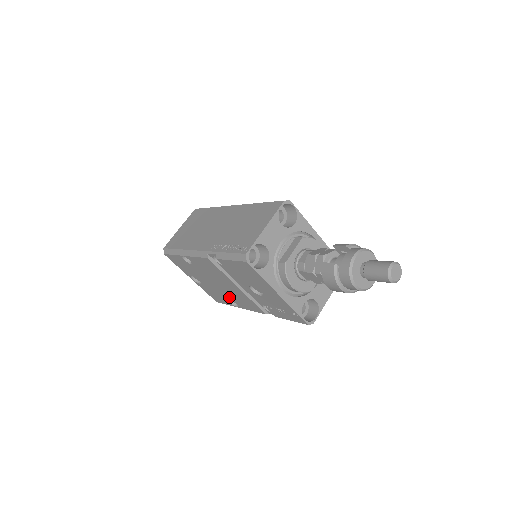
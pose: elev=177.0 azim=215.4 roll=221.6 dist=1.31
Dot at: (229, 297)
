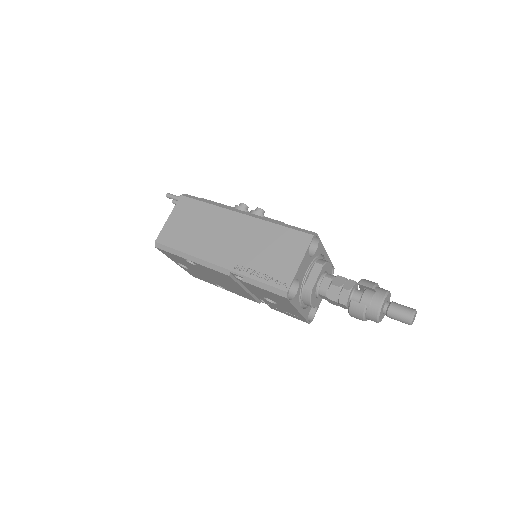
Dot at: (220, 285)
